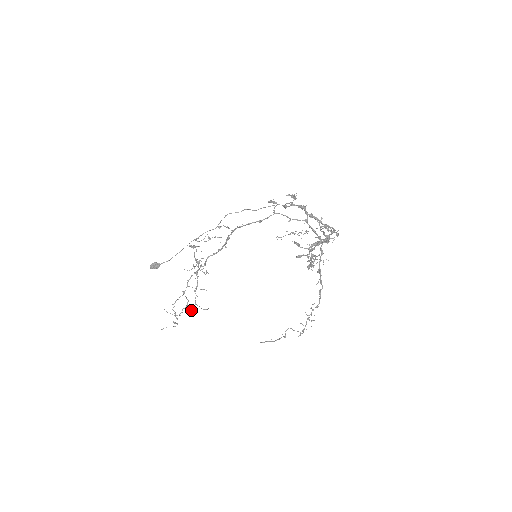
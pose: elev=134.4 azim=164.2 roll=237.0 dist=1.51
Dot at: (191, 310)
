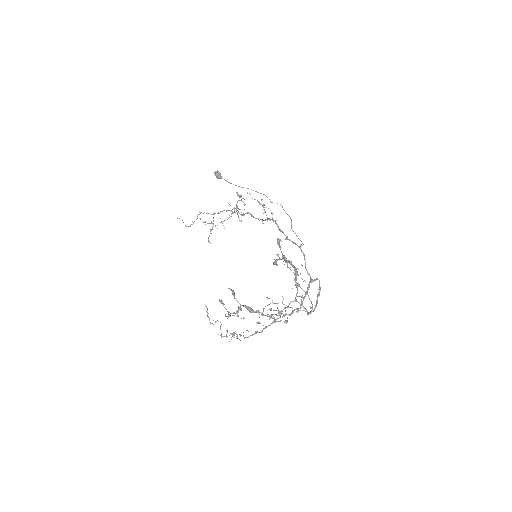
Dot at: (212, 229)
